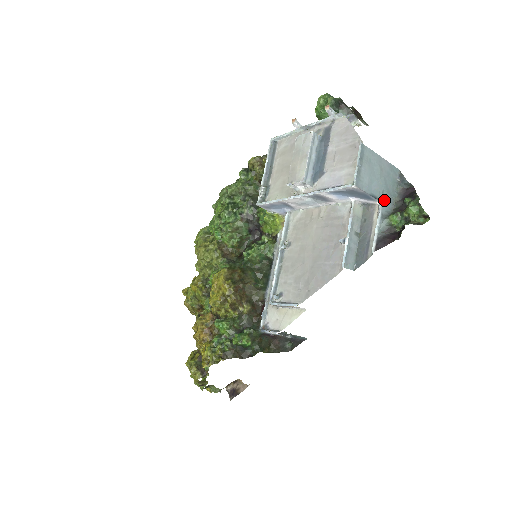
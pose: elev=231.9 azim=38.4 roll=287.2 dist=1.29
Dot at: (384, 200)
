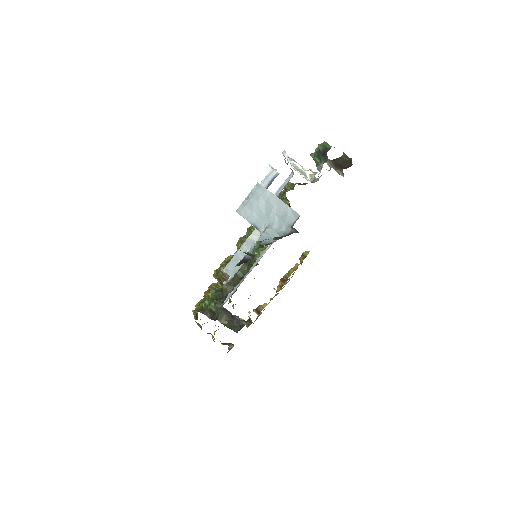
Dot at: (265, 233)
